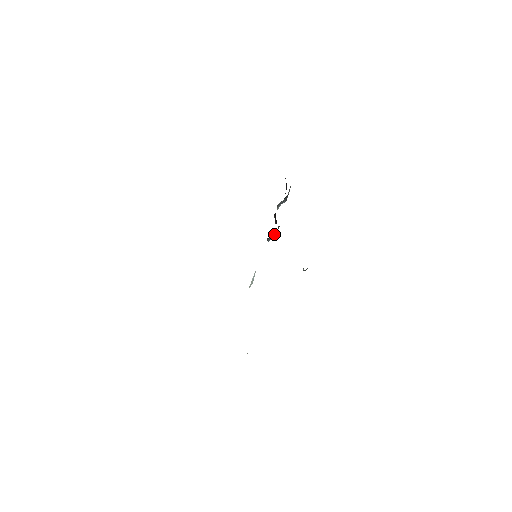
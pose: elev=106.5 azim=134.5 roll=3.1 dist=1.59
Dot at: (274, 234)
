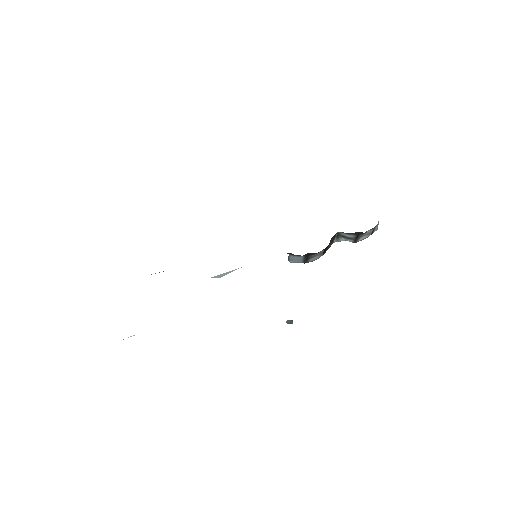
Dot at: (302, 257)
